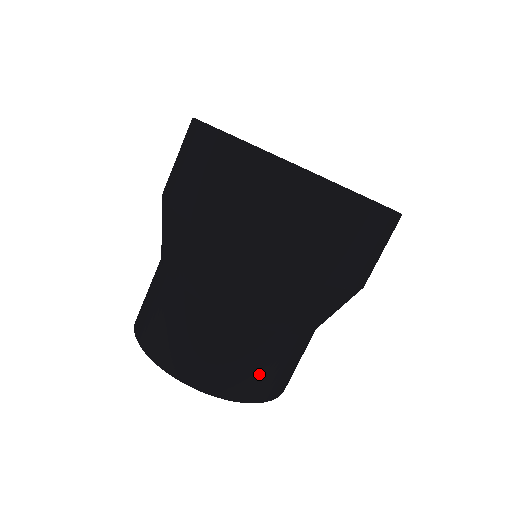
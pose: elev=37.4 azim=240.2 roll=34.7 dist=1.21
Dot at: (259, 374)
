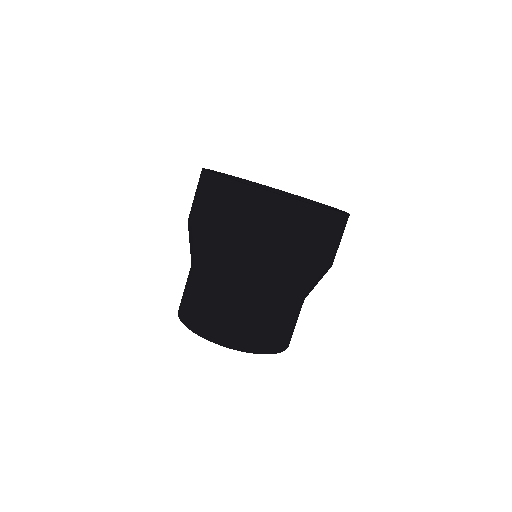
Dot at: (272, 333)
